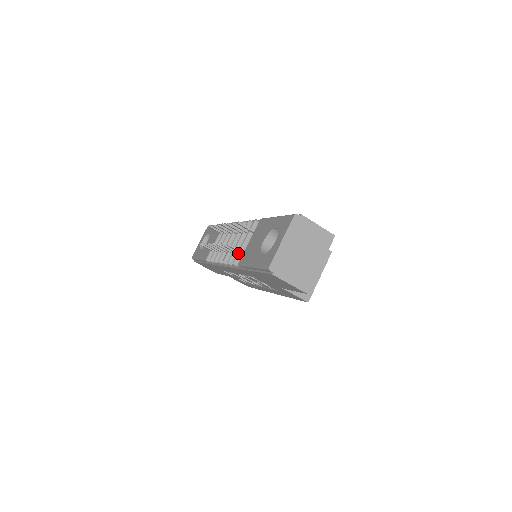
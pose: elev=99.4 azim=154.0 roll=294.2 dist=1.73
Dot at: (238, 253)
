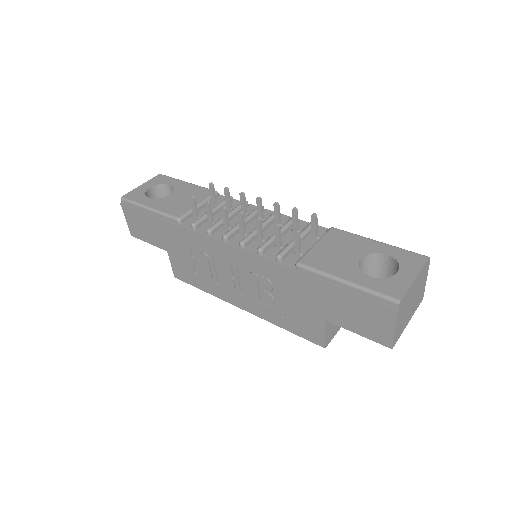
Dot at: (288, 247)
